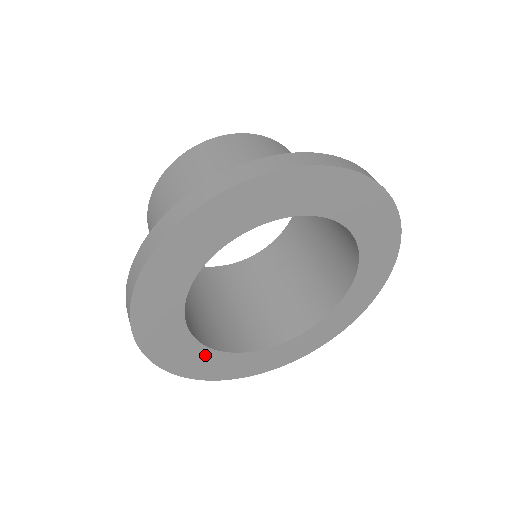
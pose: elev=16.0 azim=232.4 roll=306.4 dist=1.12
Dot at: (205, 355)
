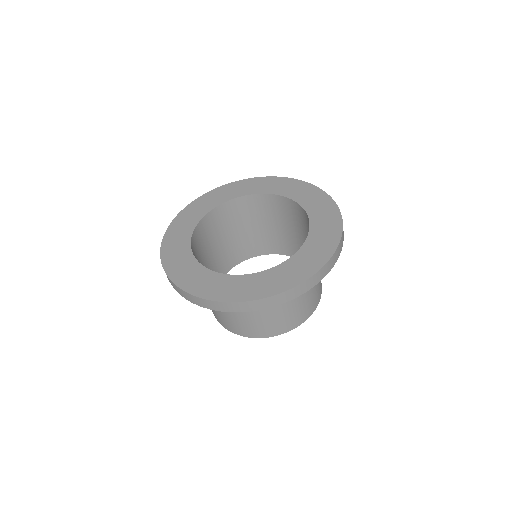
Dot at: (226, 281)
